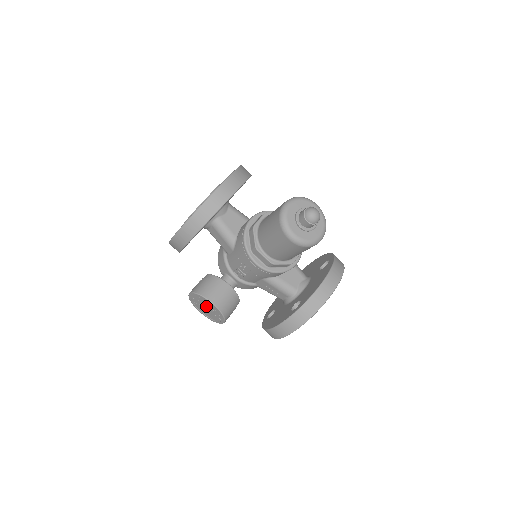
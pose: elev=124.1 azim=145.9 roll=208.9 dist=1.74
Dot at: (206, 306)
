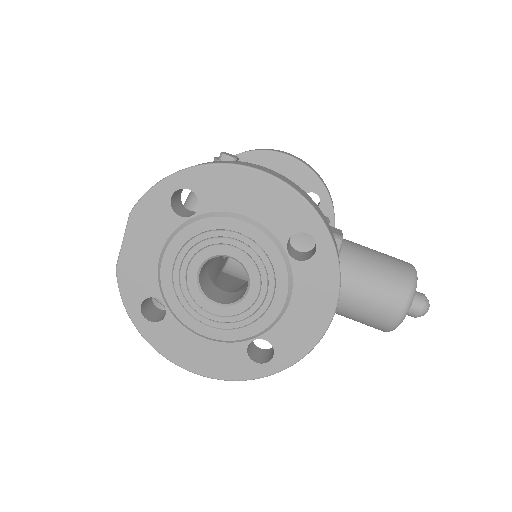
Dot at: occluded
